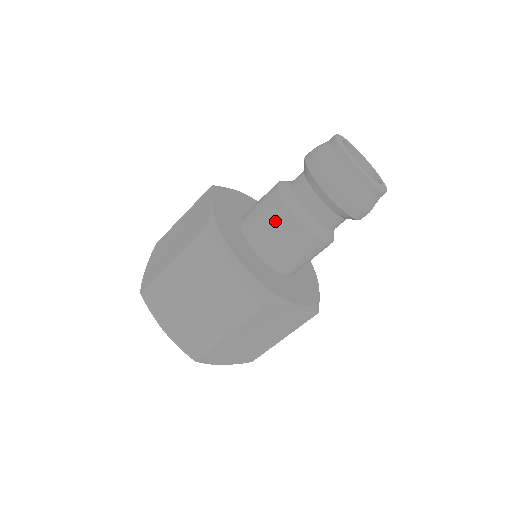
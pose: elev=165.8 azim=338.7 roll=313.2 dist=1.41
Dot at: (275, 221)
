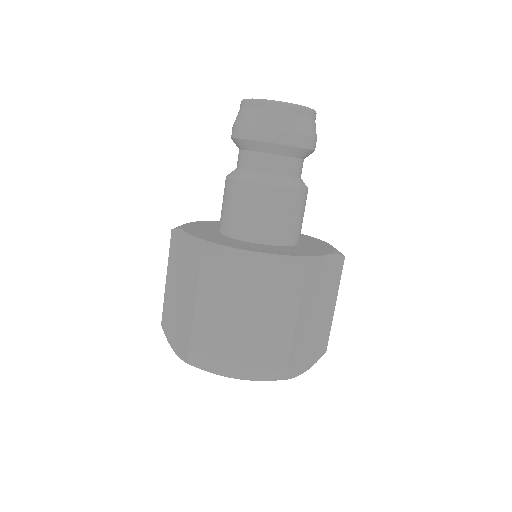
Dot at: (252, 202)
